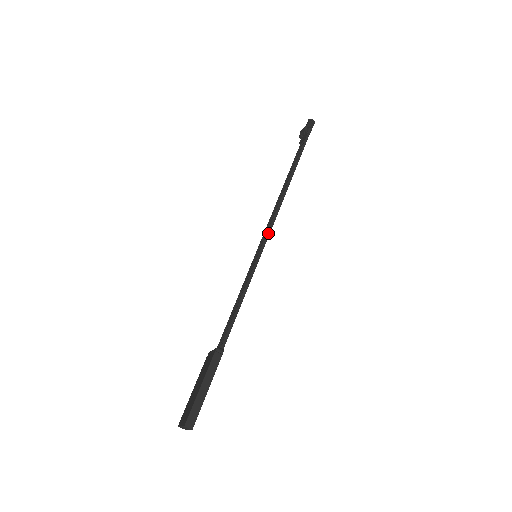
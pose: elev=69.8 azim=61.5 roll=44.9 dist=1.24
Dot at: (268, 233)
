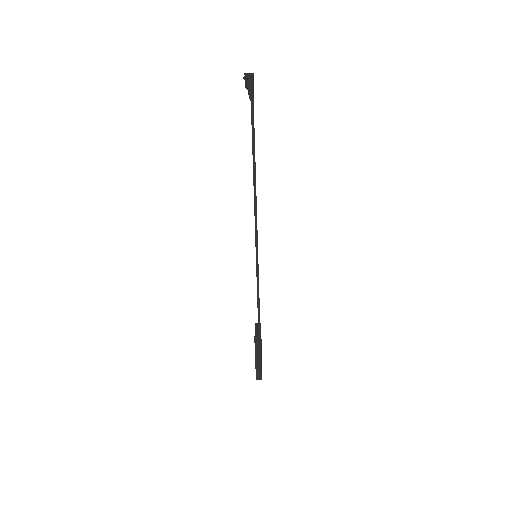
Dot at: (256, 240)
